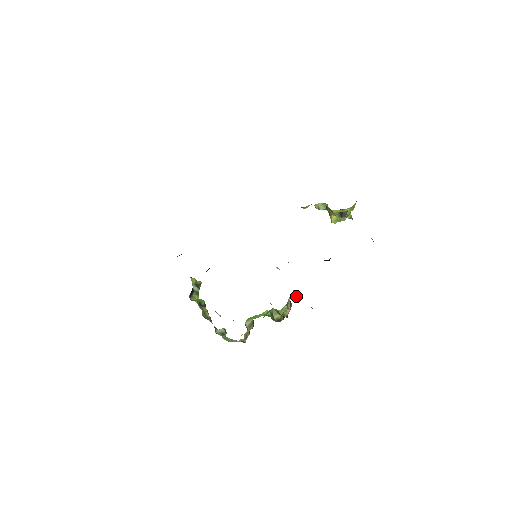
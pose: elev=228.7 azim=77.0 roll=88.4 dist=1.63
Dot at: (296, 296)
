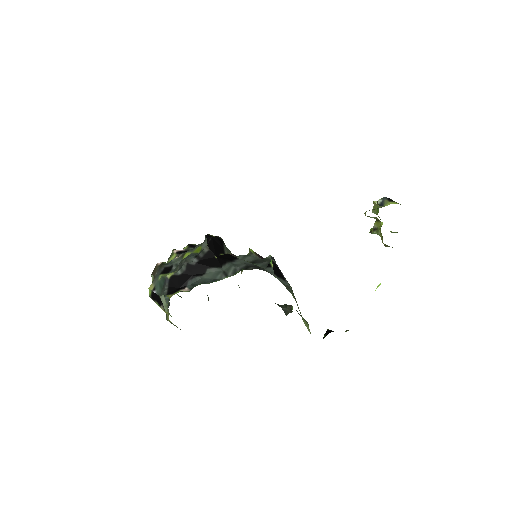
Dot at: occluded
